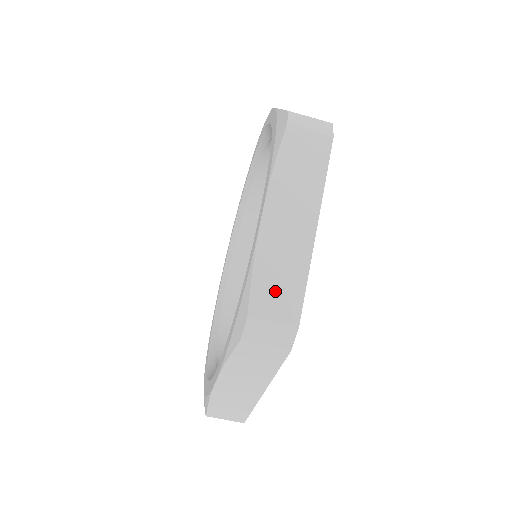
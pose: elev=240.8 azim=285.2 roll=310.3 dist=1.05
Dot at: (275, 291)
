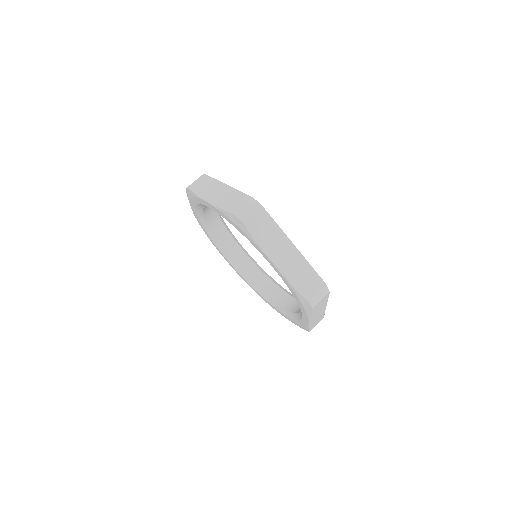
Dot at: (234, 203)
